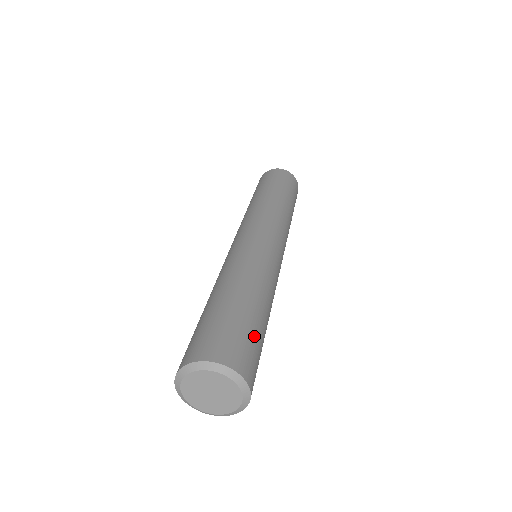
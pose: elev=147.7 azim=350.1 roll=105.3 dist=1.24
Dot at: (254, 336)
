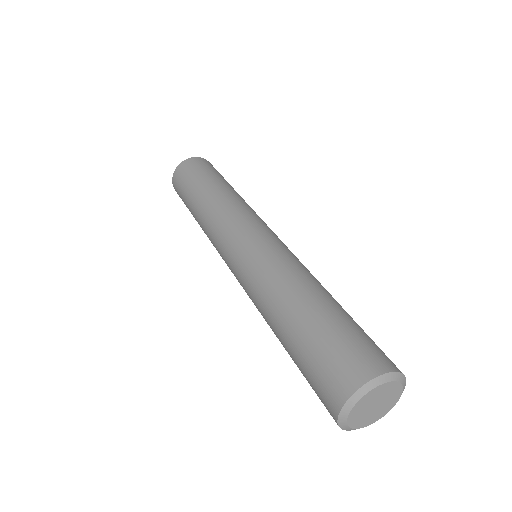
Dot at: occluded
